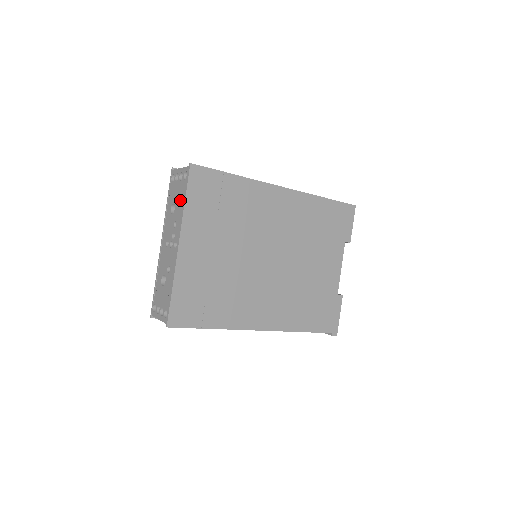
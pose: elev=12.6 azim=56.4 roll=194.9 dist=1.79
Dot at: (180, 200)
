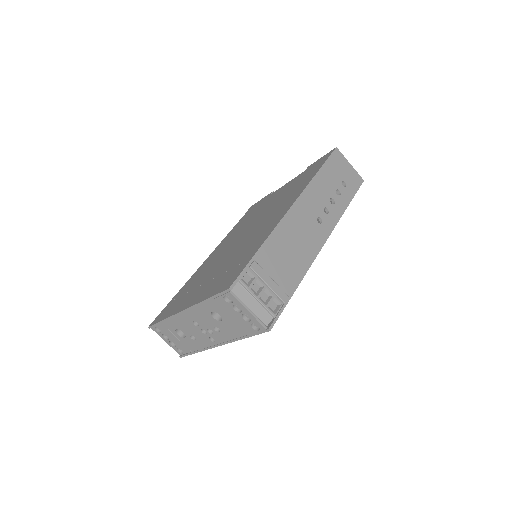
Dot at: (235, 329)
